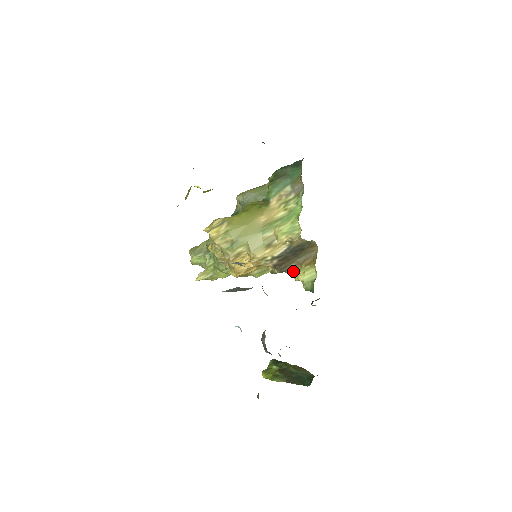
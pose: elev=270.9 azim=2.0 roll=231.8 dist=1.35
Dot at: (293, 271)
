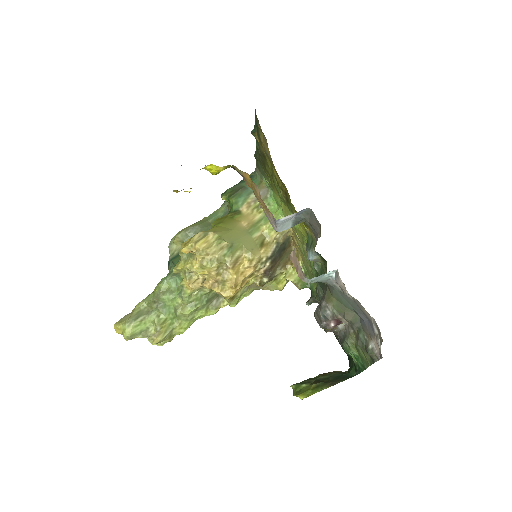
Dot at: (276, 280)
